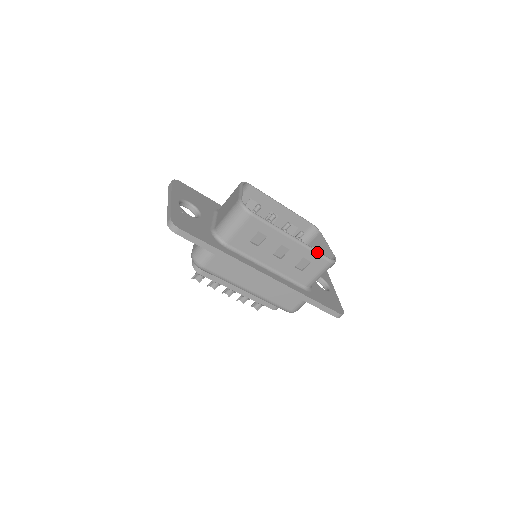
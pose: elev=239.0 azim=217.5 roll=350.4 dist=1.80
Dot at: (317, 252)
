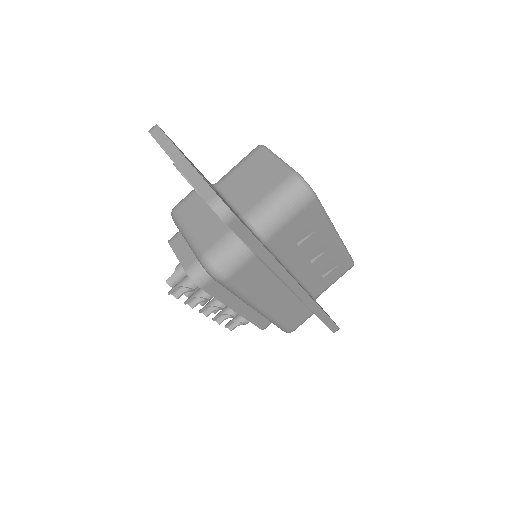
Dot at: (348, 252)
